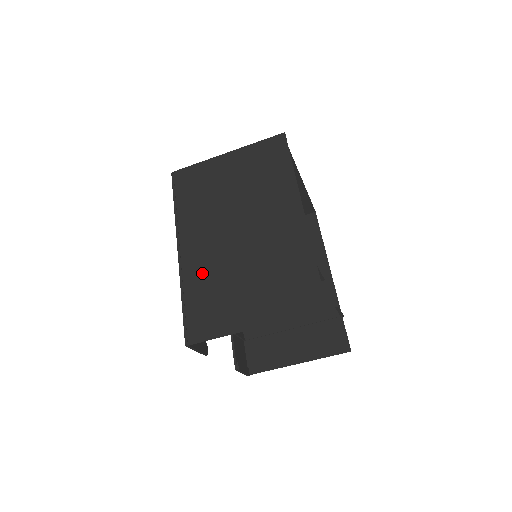
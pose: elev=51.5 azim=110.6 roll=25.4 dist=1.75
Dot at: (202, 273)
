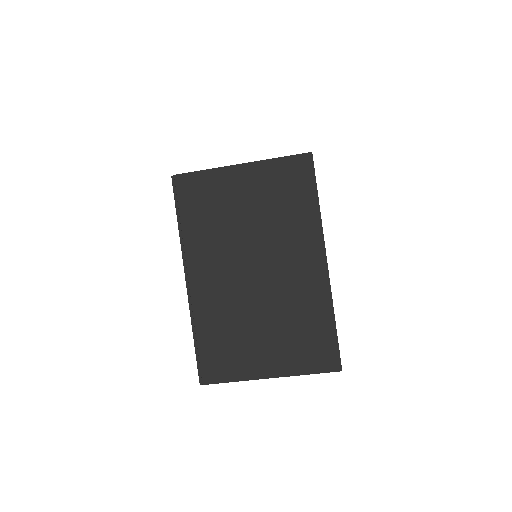
Dot at: (215, 312)
